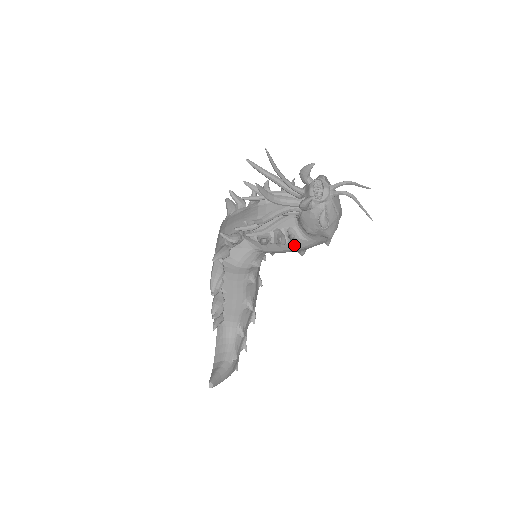
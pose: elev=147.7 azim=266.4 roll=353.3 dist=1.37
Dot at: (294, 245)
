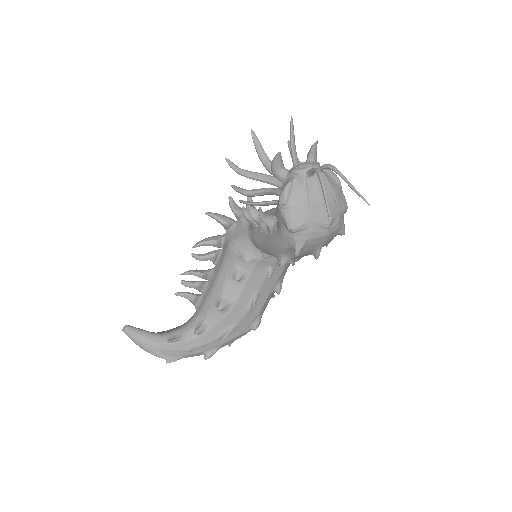
Dot at: (269, 235)
